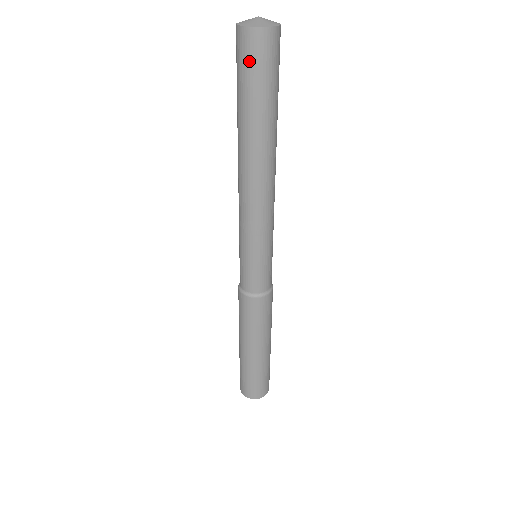
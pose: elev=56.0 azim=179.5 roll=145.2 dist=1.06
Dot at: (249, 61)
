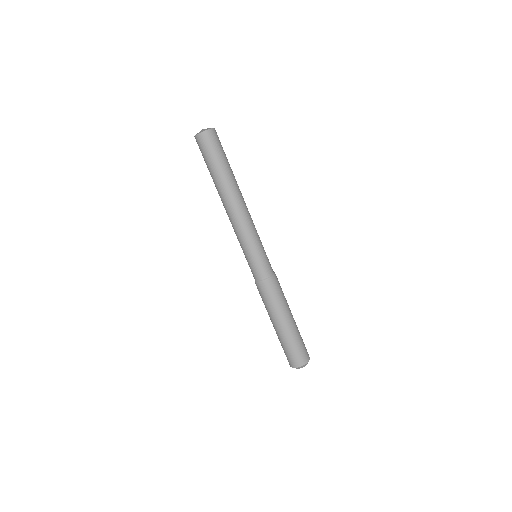
Dot at: (208, 147)
